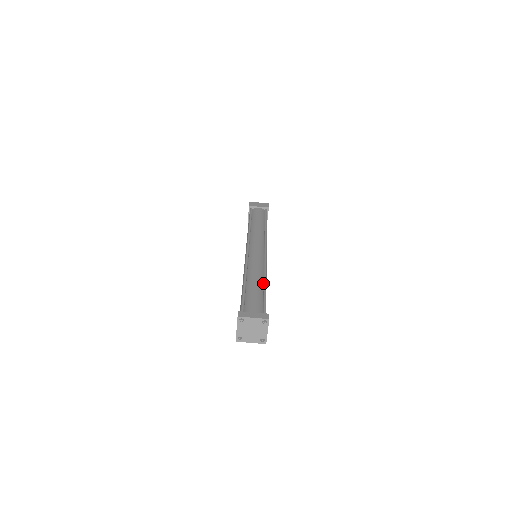
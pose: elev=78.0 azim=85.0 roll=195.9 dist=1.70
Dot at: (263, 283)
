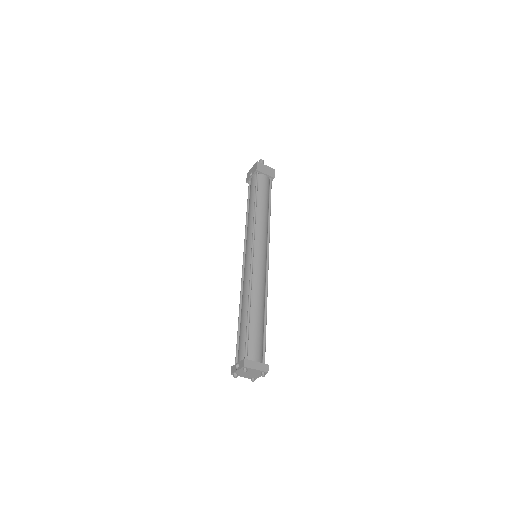
Dot at: (264, 312)
